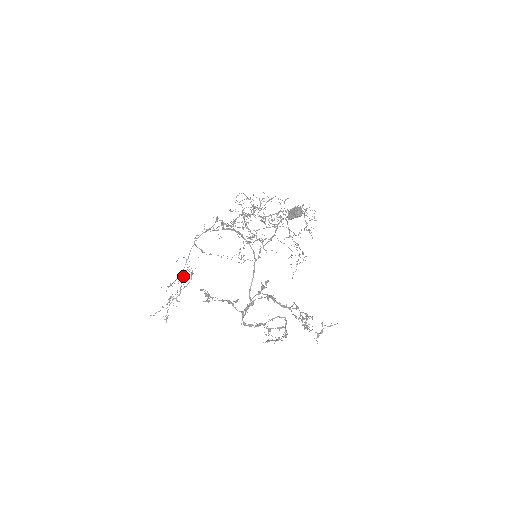
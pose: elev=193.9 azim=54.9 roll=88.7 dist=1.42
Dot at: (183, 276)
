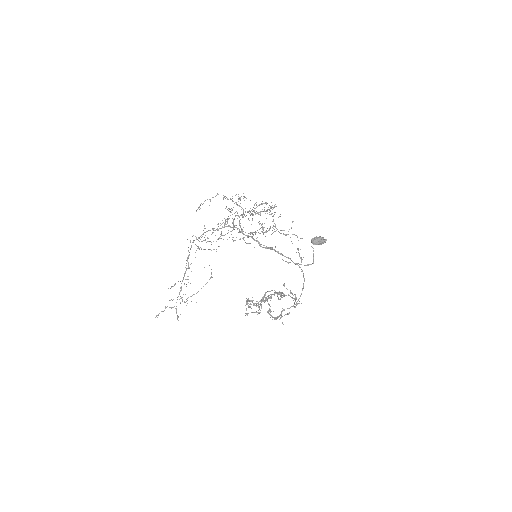
Dot at: occluded
